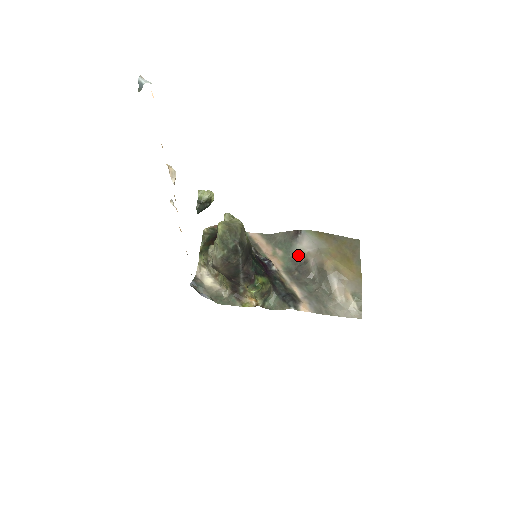
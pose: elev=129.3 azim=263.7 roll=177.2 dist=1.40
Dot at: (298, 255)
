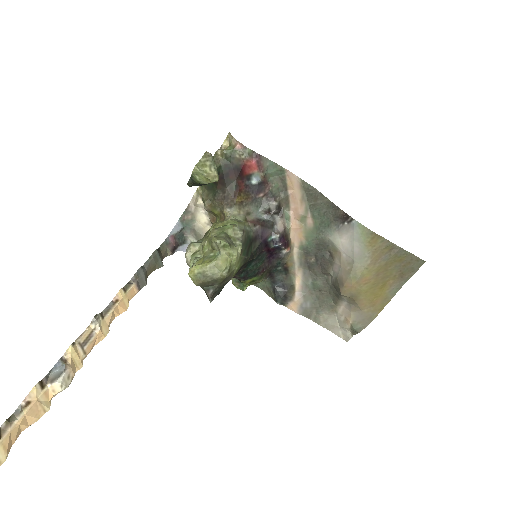
Dot at: (328, 243)
